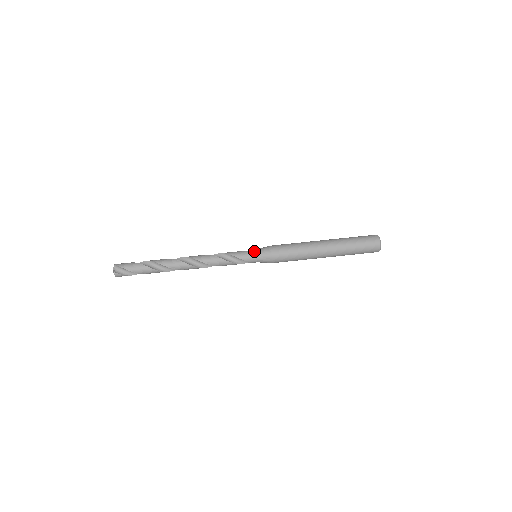
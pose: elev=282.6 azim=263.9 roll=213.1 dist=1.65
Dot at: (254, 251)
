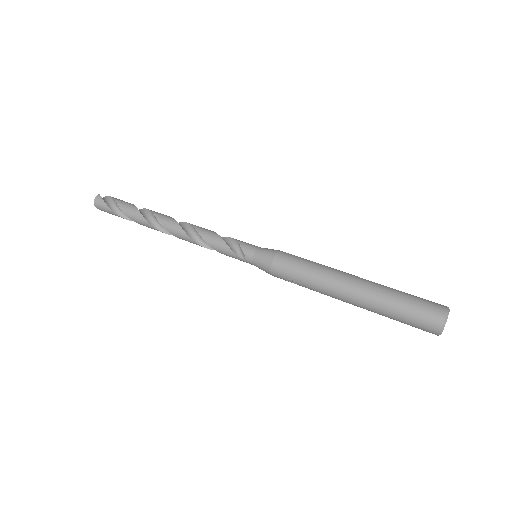
Dot at: occluded
